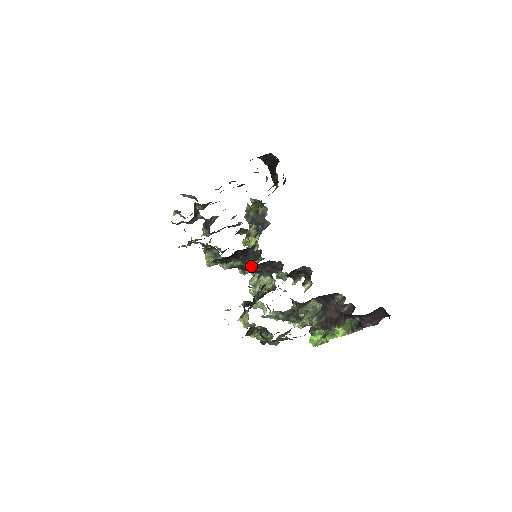
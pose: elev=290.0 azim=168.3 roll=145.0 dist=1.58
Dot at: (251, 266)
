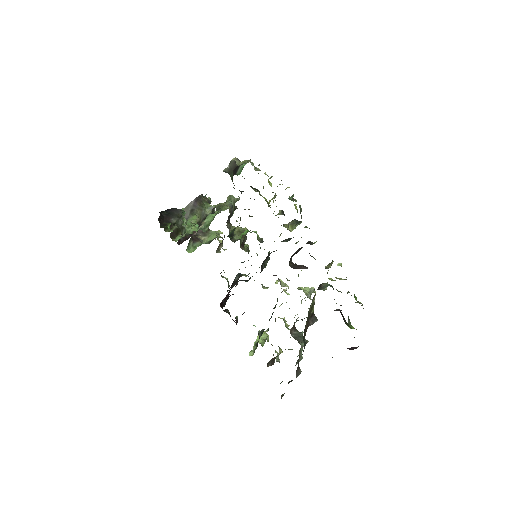
Dot at: occluded
